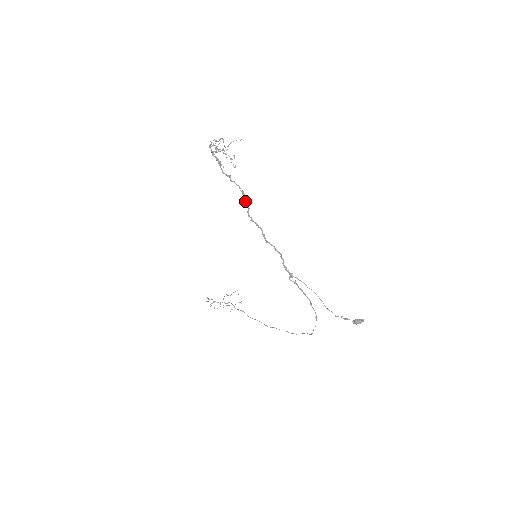
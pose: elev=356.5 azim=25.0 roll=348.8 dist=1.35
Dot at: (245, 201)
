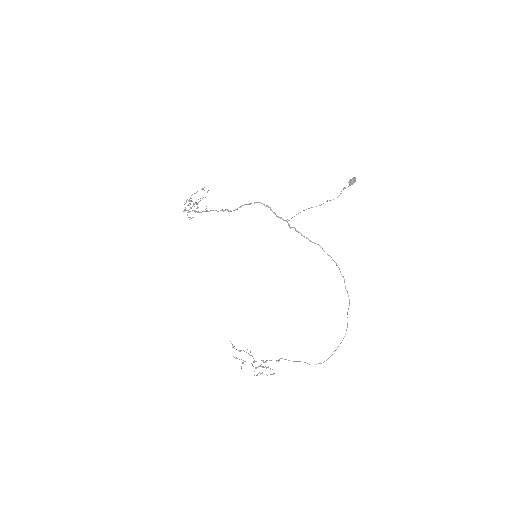
Dot at: (225, 210)
